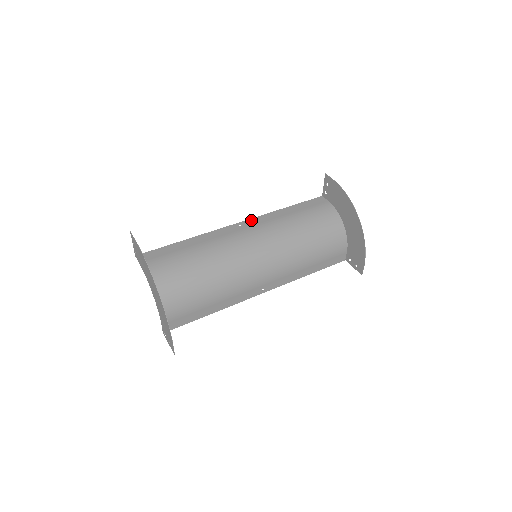
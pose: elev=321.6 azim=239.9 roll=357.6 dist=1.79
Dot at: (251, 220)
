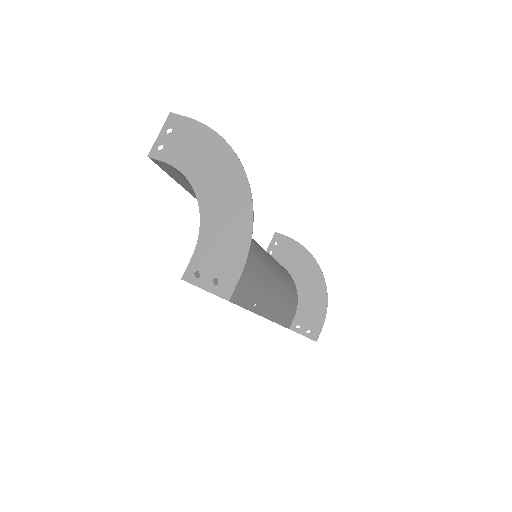
Dot at: occluded
